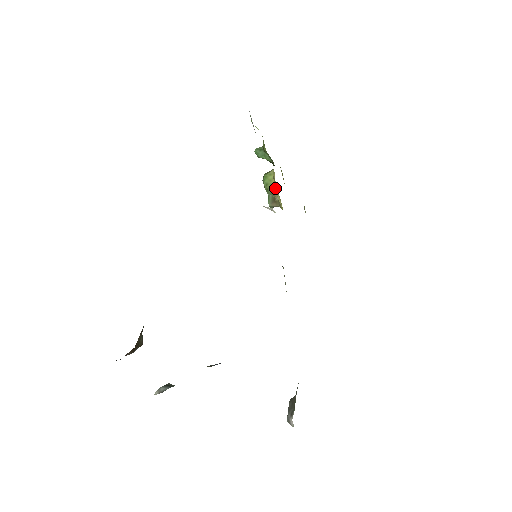
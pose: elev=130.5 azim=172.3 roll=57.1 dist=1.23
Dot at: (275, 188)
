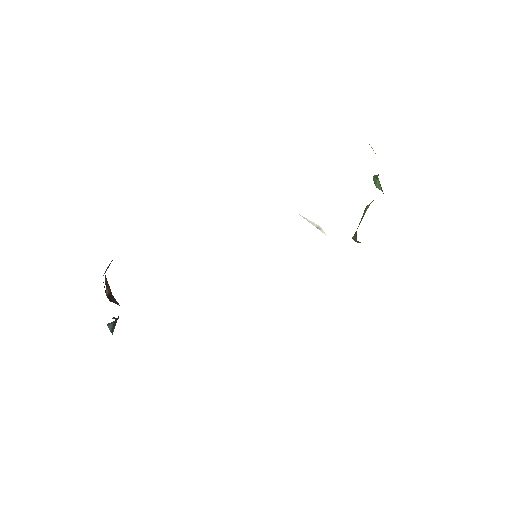
Dot at: occluded
